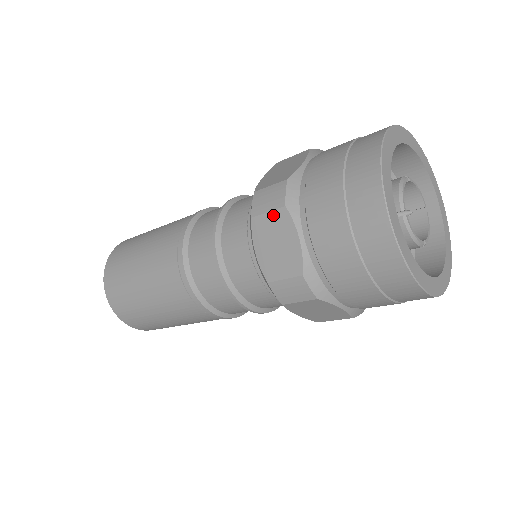
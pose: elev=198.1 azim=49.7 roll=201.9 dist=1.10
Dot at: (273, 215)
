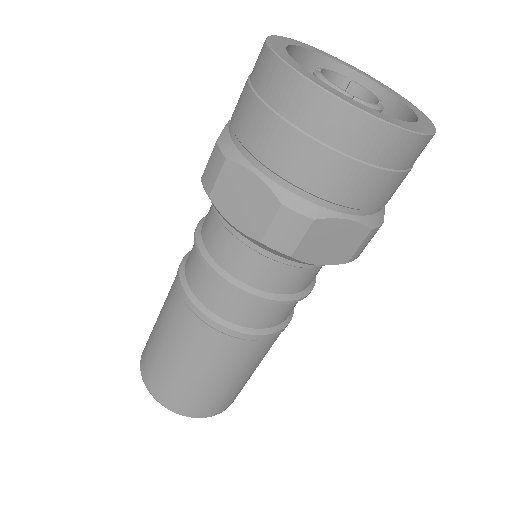
Dot at: occluded
